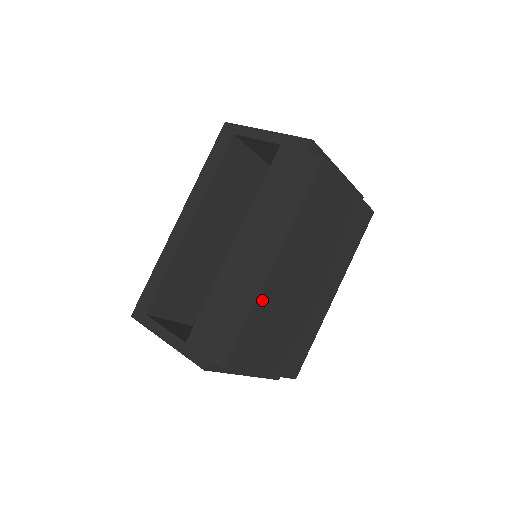
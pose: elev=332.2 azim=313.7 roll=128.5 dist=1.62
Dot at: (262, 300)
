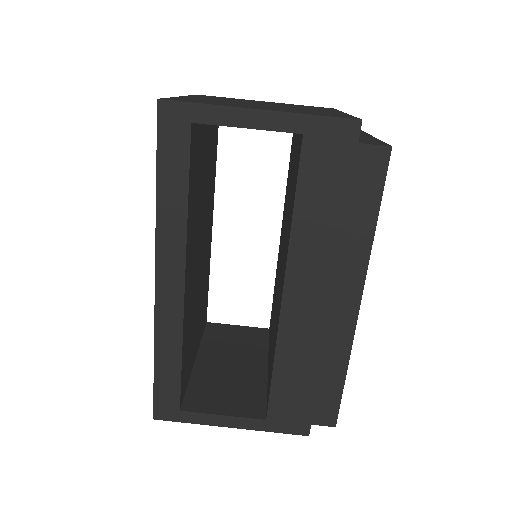
Dot at: occluded
